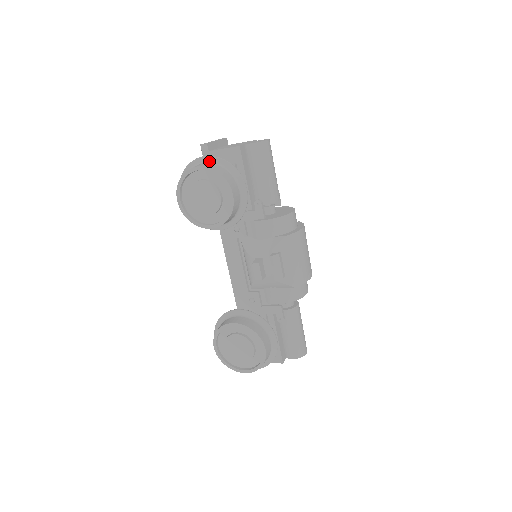
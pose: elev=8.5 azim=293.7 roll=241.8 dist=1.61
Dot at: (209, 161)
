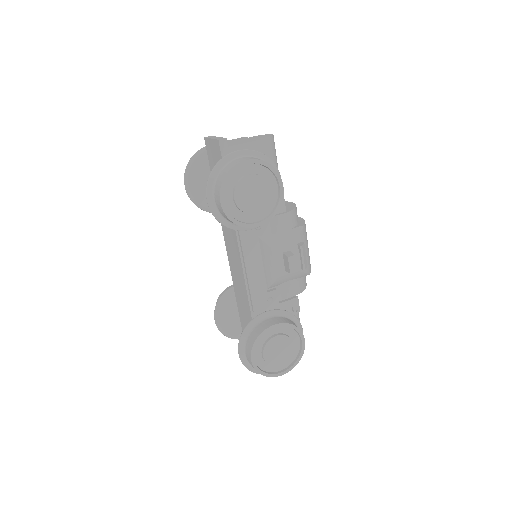
Dot at: (246, 155)
